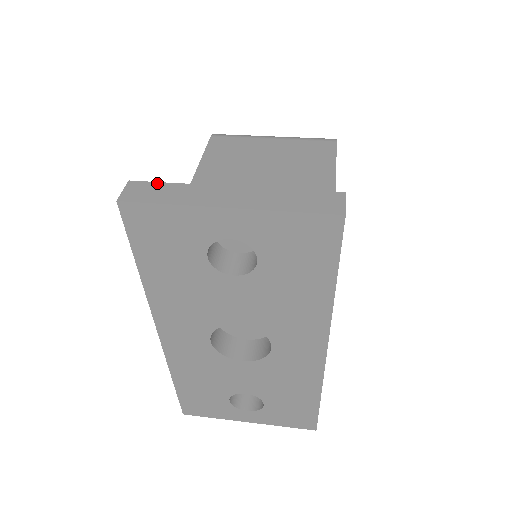
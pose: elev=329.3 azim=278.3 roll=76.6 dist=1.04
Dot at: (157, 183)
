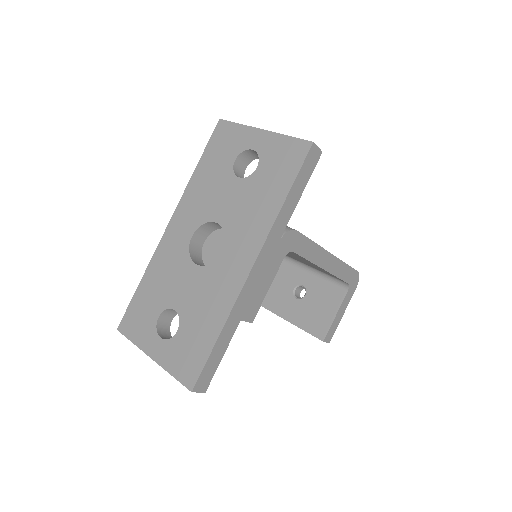
Dot at: occluded
